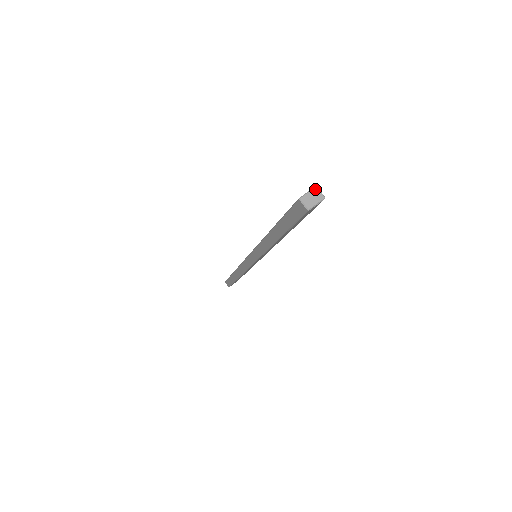
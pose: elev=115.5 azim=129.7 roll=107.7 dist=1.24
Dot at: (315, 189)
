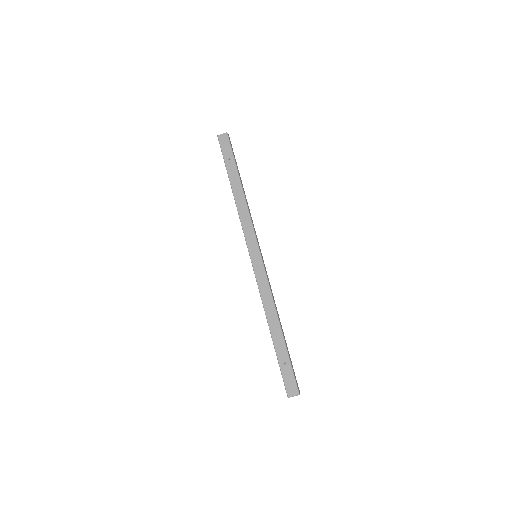
Dot at: occluded
